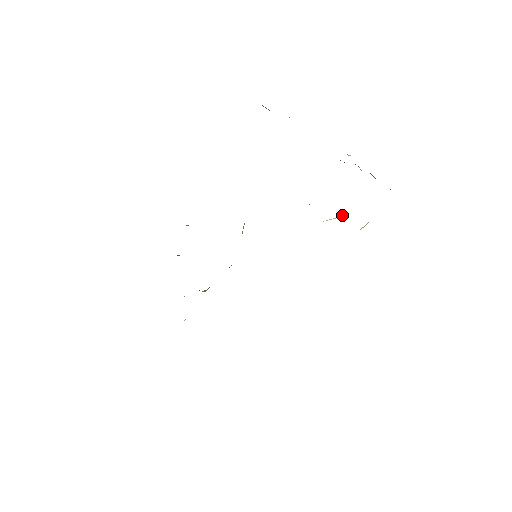
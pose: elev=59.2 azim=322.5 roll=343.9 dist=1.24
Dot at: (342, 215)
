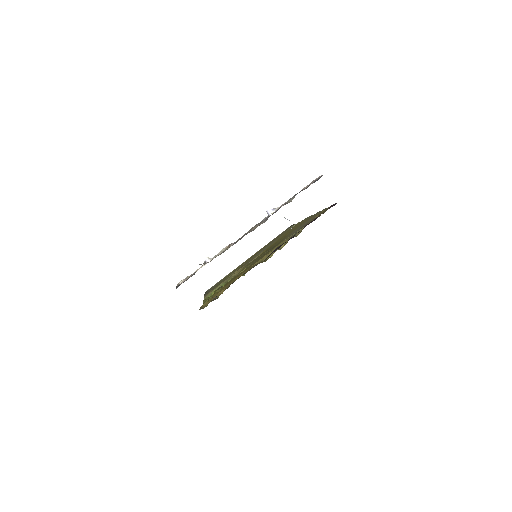
Dot at: (296, 232)
